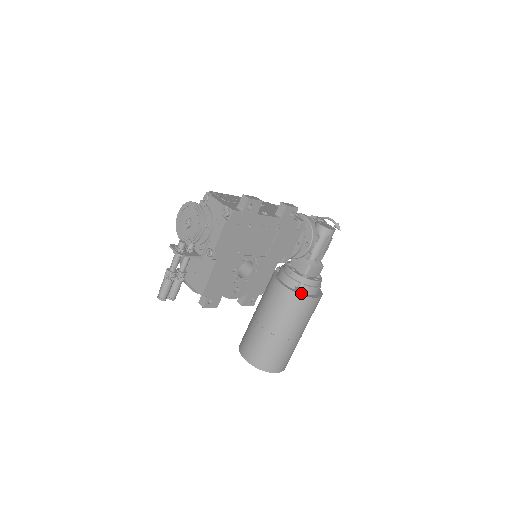
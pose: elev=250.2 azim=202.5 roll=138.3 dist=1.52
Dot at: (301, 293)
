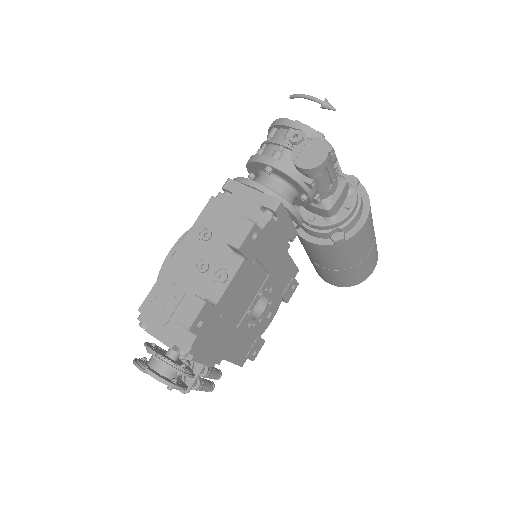
Dot at: (342, 241)
